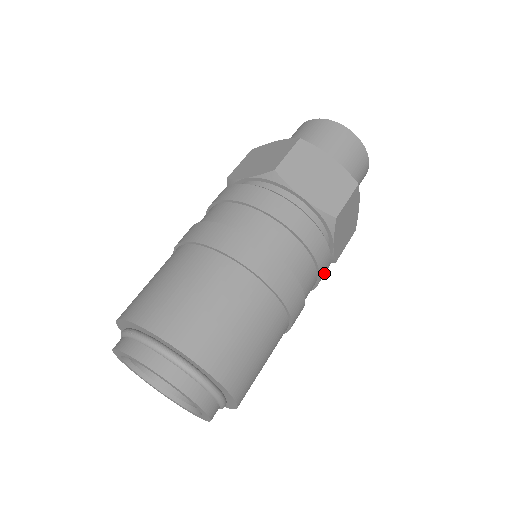
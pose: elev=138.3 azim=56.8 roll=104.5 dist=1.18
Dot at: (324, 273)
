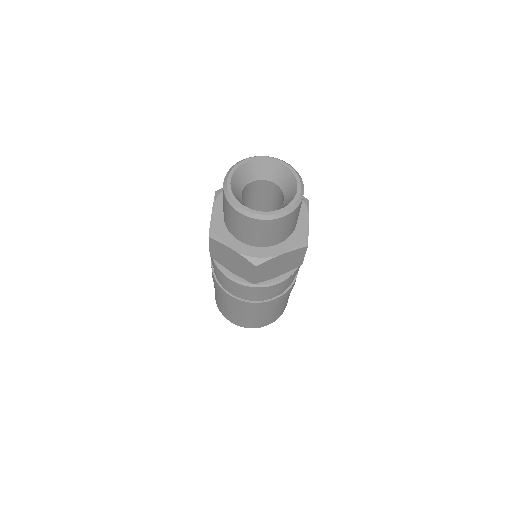
Dot at: occluded
